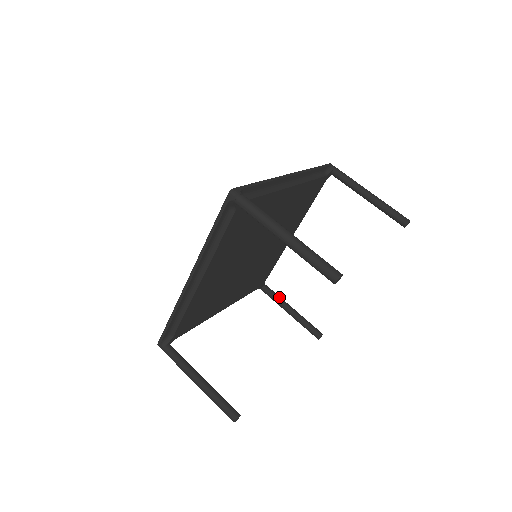
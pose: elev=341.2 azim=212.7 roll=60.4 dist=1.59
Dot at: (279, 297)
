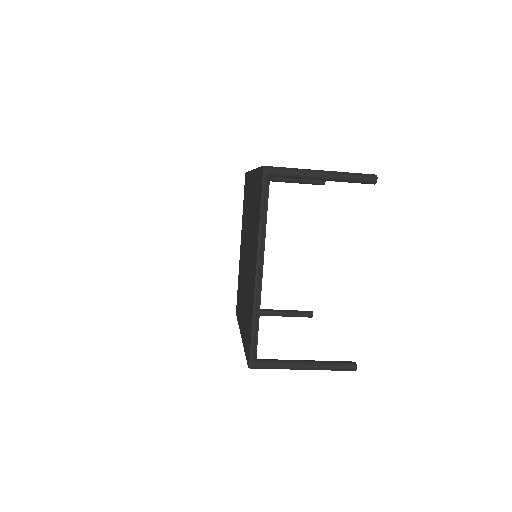
Dot at: (261, 309)
